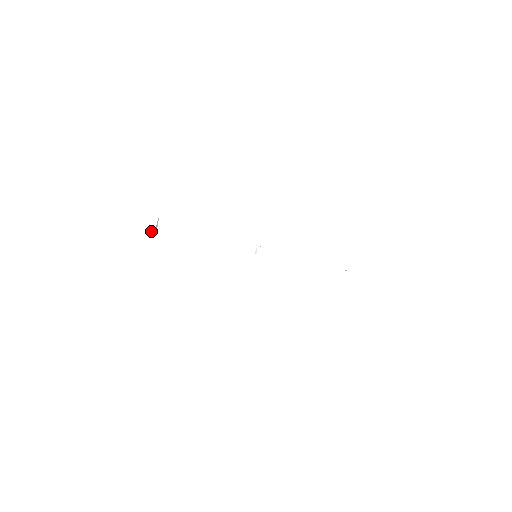
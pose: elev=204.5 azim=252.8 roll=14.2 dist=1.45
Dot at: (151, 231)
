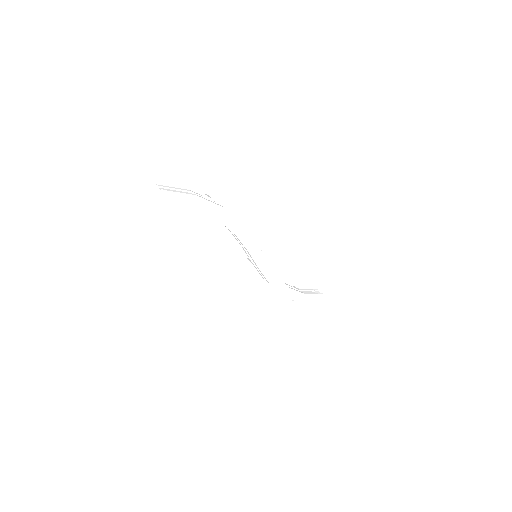
Dot at: (210, 203)
